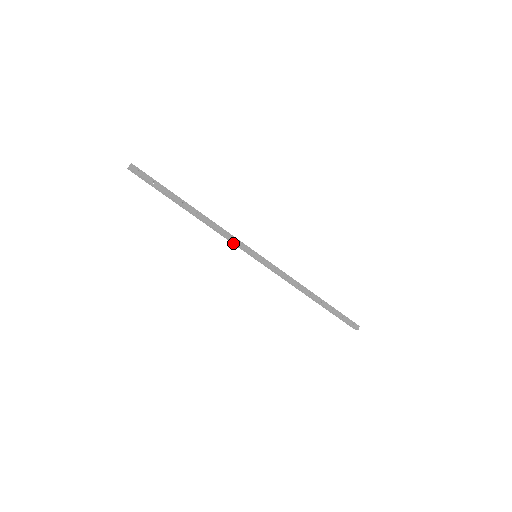
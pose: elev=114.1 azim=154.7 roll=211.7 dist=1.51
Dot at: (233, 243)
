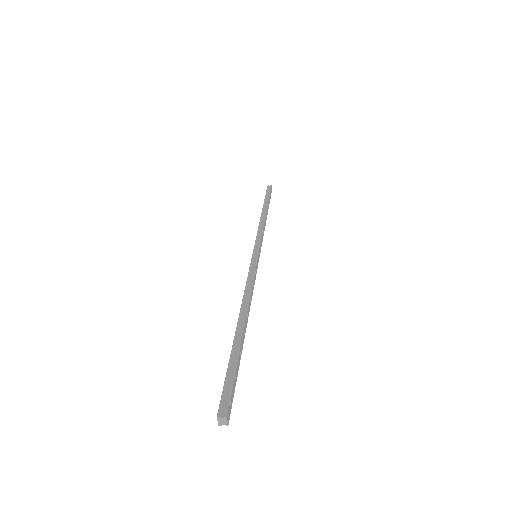
Dot at: occluded
